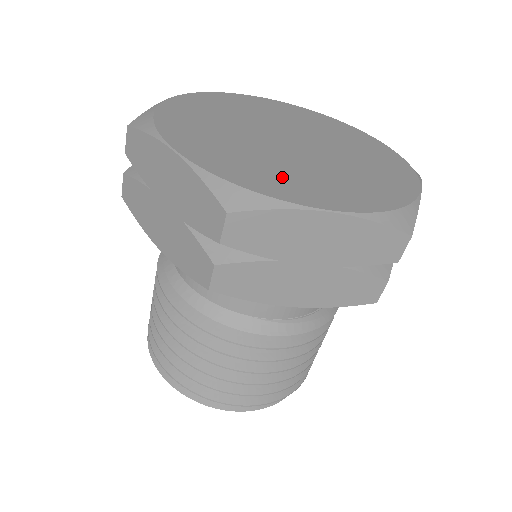
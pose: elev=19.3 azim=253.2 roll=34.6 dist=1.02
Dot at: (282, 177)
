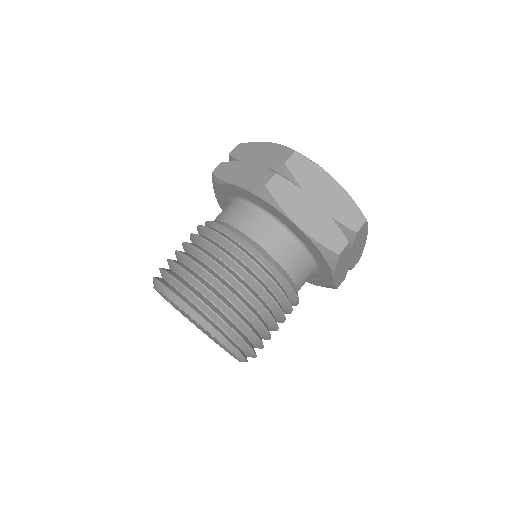
Dot at: occluded
